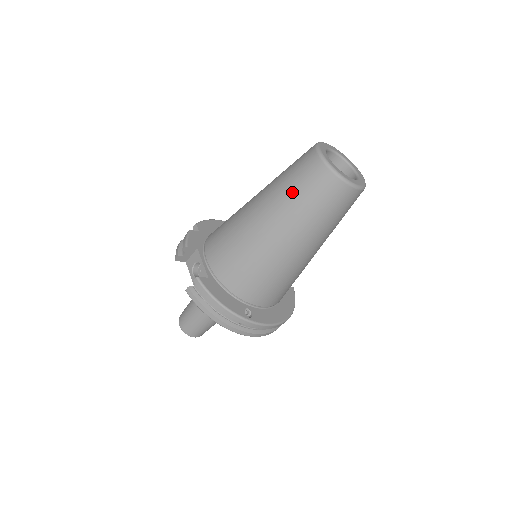
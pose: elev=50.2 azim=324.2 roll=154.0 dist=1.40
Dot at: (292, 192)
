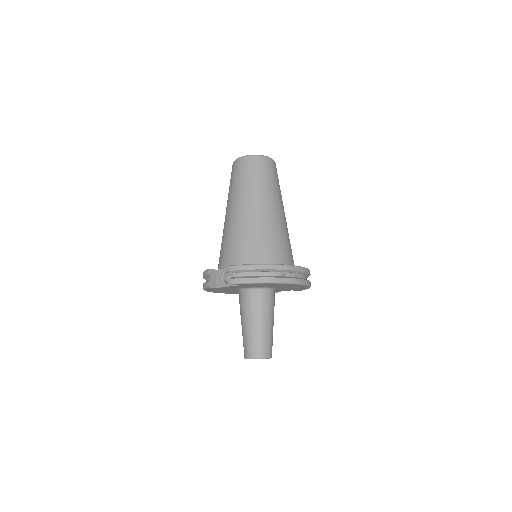
Dot at: (241, 183)
